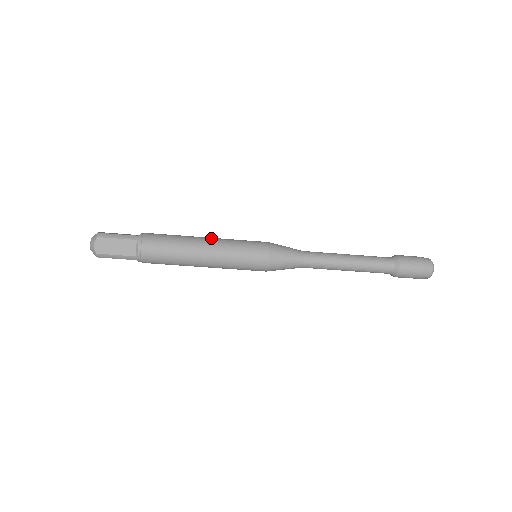
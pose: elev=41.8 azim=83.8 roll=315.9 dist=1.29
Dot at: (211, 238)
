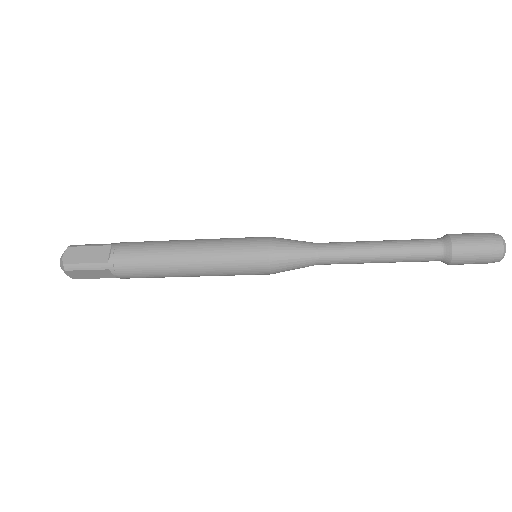
Dot at: (194, 253)
